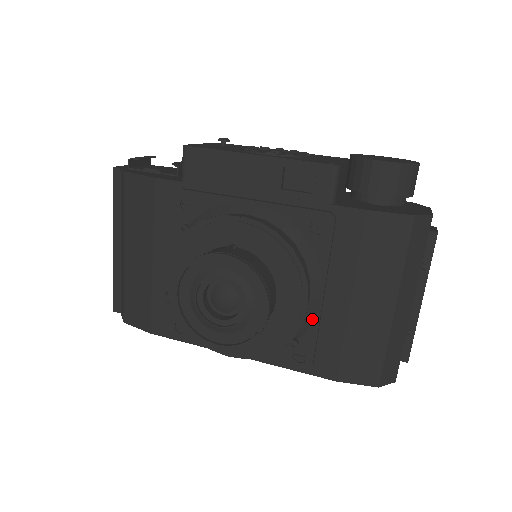
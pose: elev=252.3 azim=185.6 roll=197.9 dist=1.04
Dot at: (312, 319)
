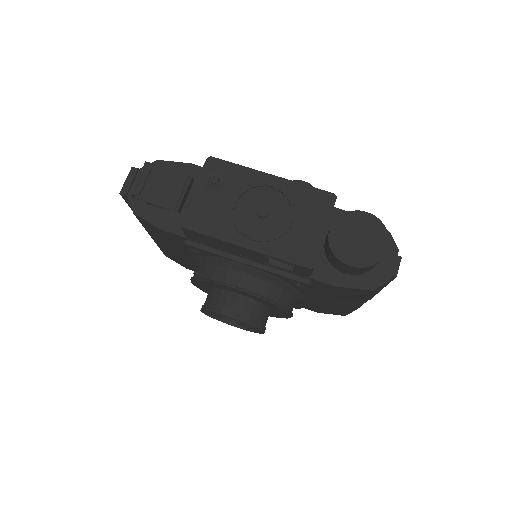
Dot at: occluded
